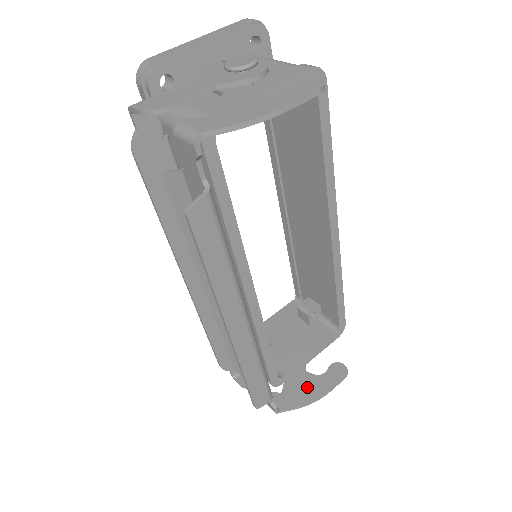
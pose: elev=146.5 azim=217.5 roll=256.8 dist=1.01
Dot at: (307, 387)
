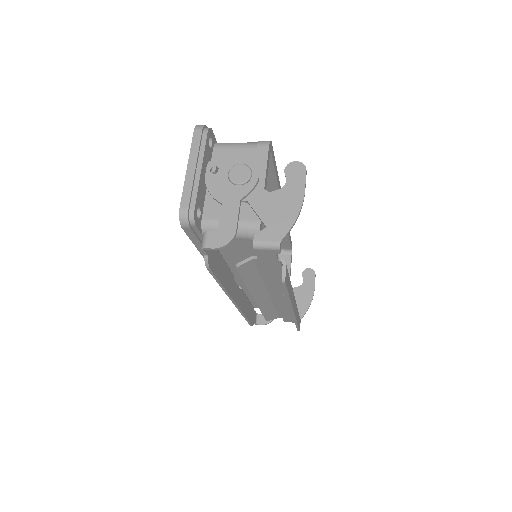
Dot at: (302, 296)
